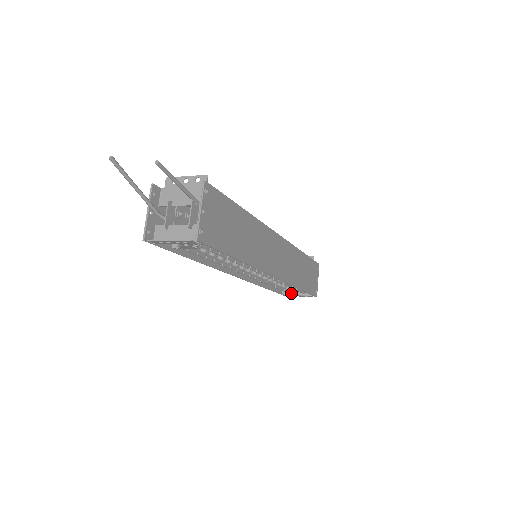
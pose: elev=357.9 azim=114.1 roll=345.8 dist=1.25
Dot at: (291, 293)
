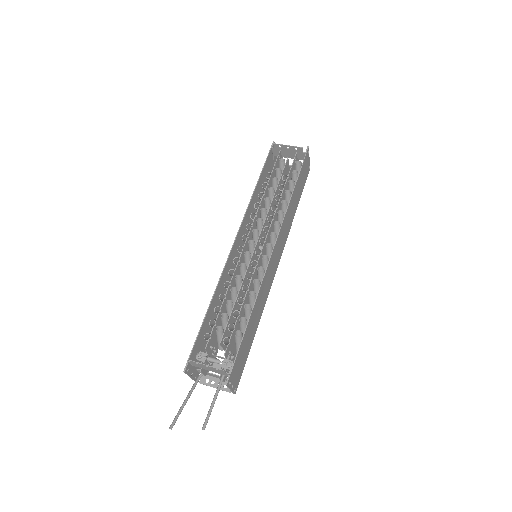
Dot at: occluded
